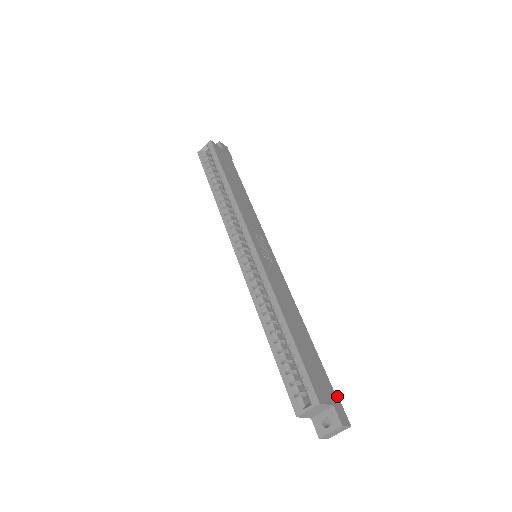
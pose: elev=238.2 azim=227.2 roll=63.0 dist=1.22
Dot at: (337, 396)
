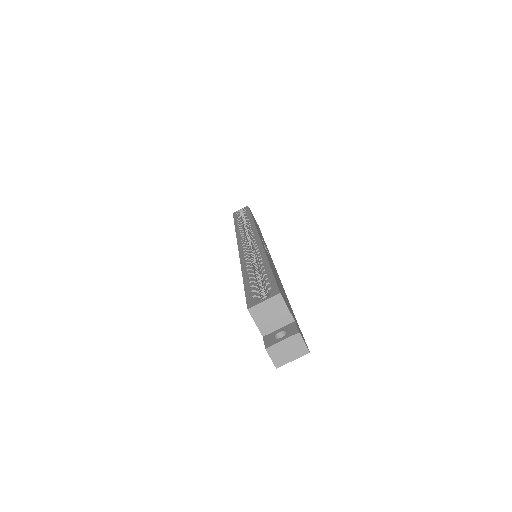
Dot at: (301, 332)
